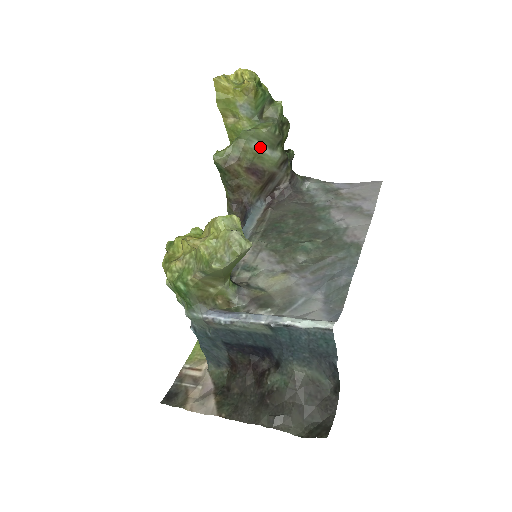
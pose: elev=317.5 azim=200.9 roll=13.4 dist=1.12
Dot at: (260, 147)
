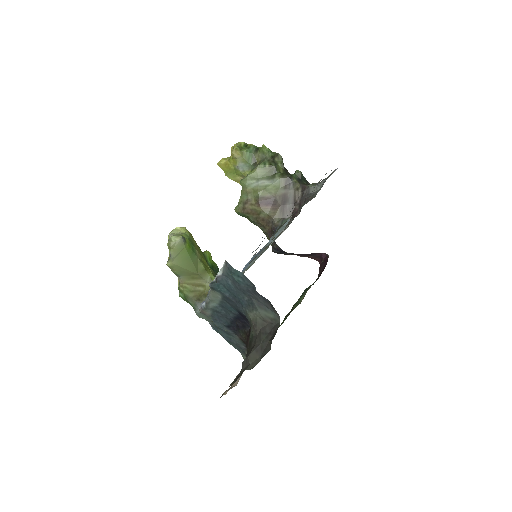
Dot at: (260, 183)
